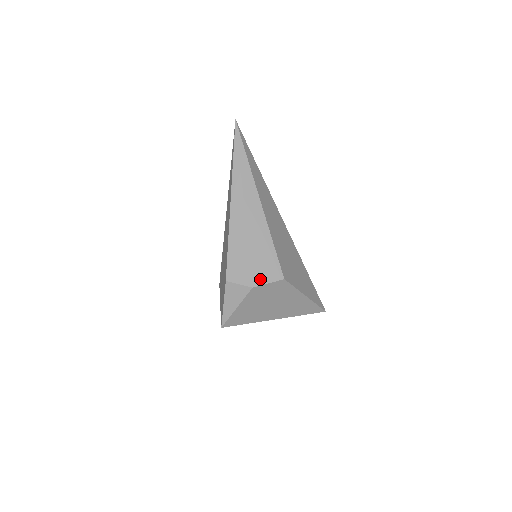
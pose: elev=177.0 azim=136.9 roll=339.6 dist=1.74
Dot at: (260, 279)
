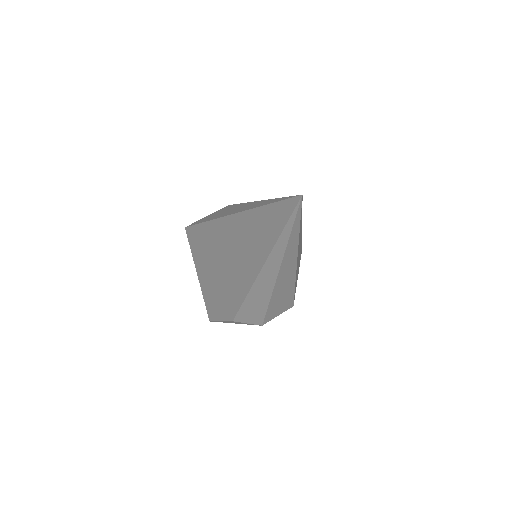
Dot at: (271, 317)
